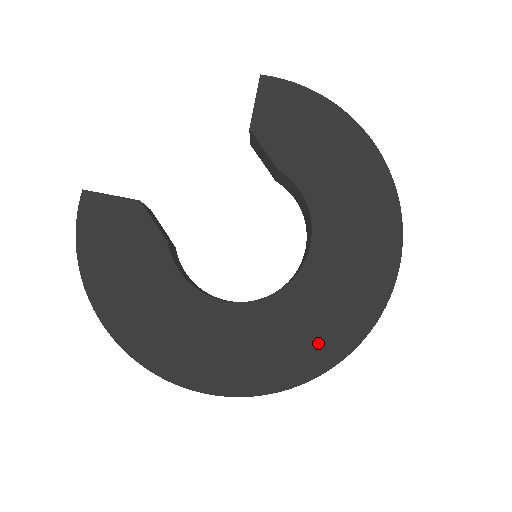
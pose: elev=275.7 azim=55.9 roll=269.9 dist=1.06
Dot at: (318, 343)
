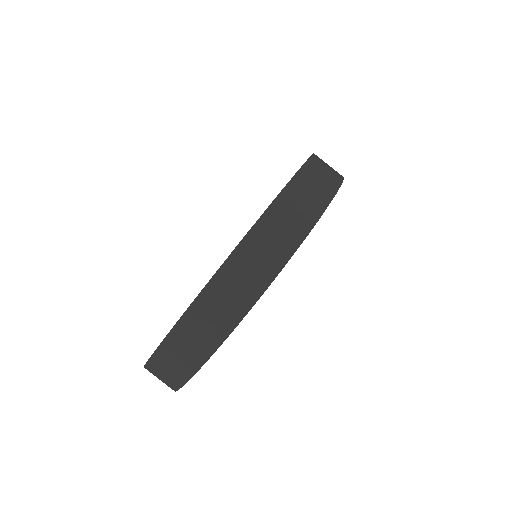
Dot at: occluded
